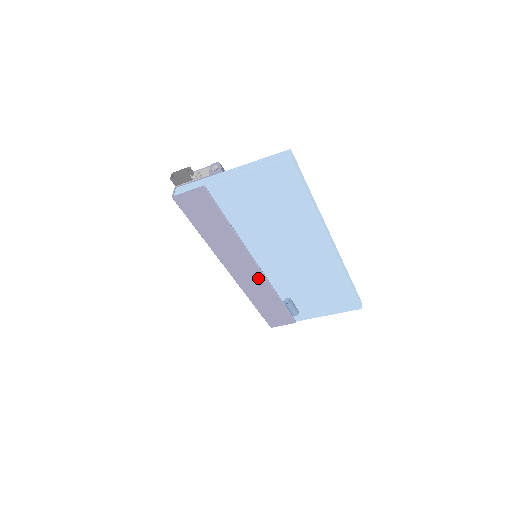
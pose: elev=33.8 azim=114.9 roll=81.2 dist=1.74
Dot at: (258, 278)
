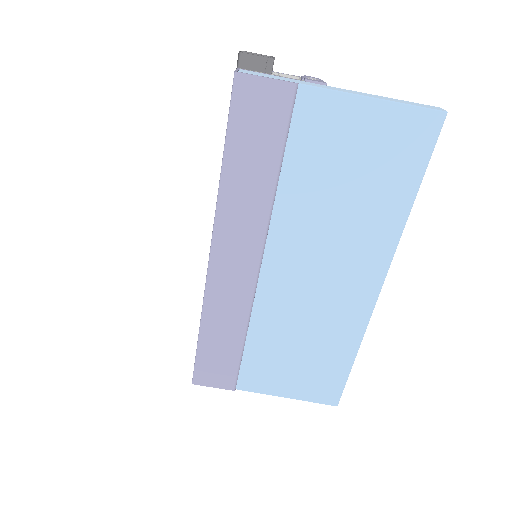
Dot at: (243, 289)
